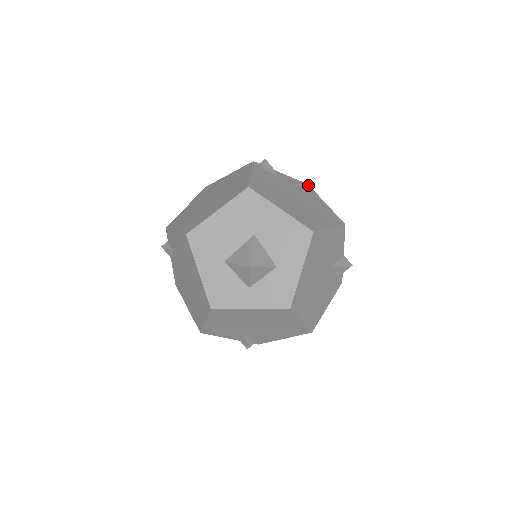
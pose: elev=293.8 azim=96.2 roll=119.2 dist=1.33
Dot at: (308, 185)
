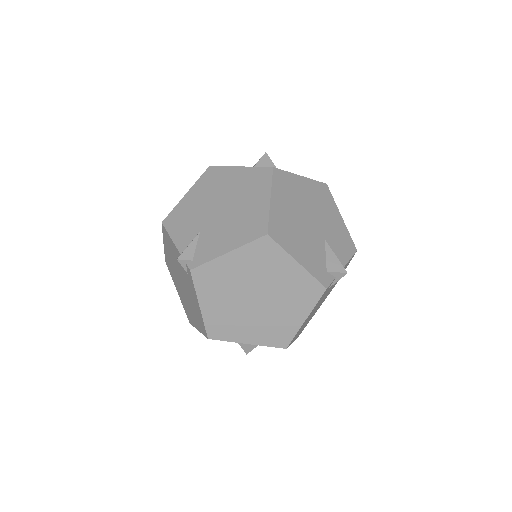
Dot at: occluded
